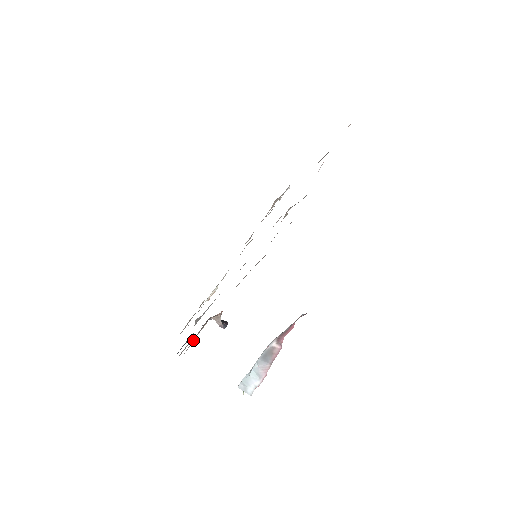
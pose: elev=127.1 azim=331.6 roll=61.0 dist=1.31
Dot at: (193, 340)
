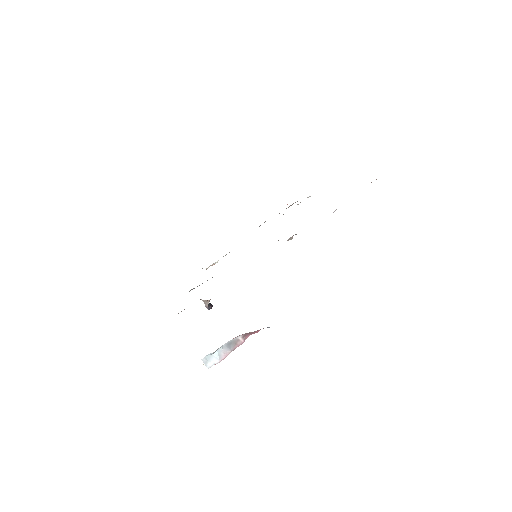
Dot at: occluded
